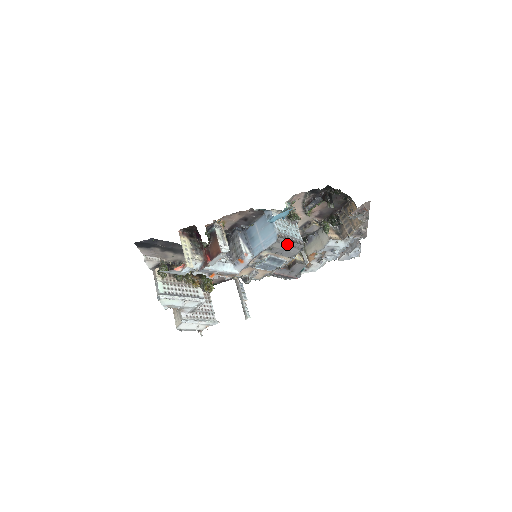
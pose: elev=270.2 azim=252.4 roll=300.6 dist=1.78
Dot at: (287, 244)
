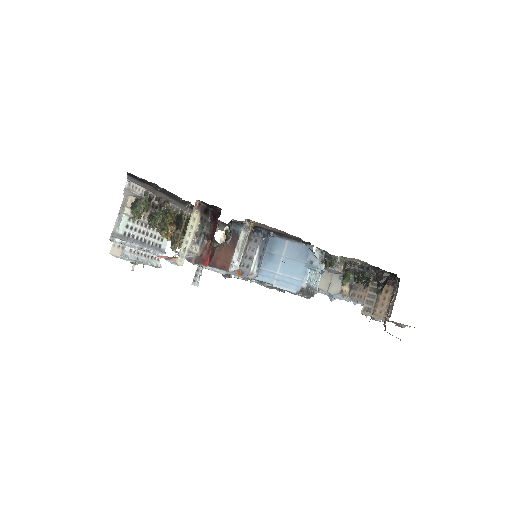
Dot at: (301, 295)
